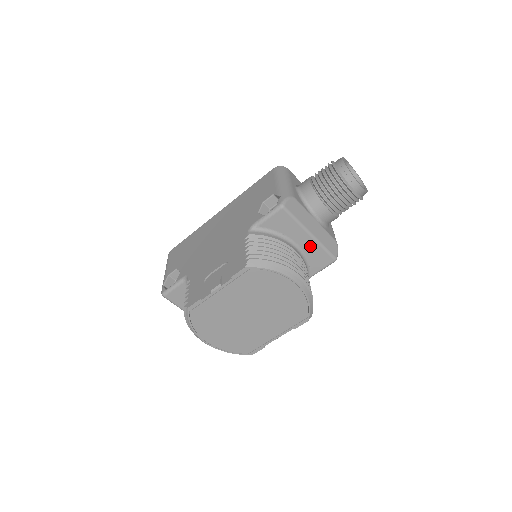
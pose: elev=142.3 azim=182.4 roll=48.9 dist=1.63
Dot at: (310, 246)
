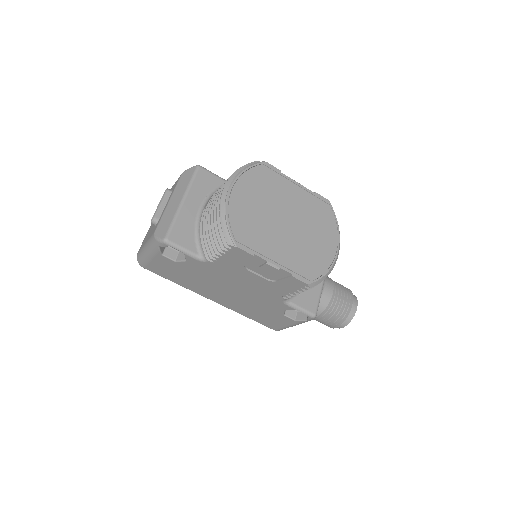
Dot at: occluded
